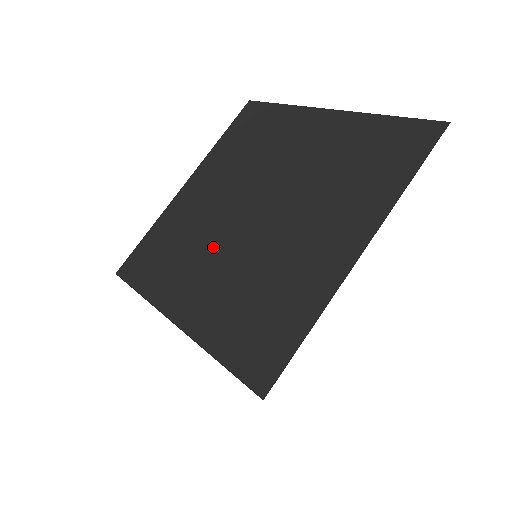
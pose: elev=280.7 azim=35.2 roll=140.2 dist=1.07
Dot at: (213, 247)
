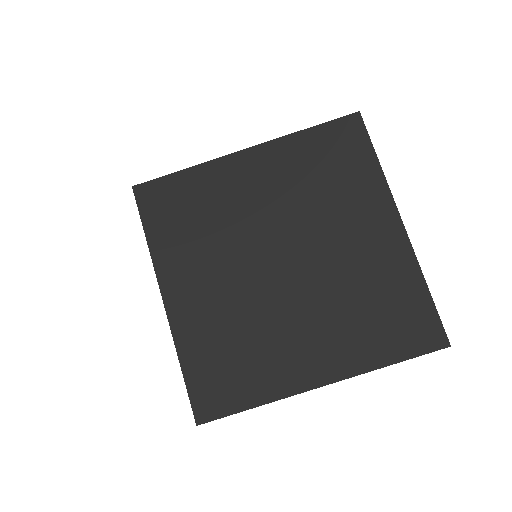
Dot at: (230, 260)
